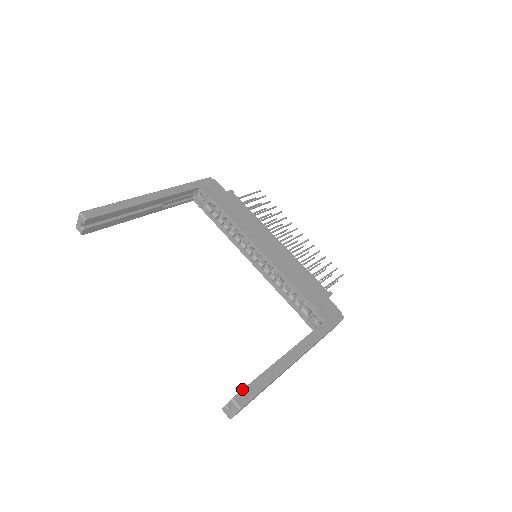
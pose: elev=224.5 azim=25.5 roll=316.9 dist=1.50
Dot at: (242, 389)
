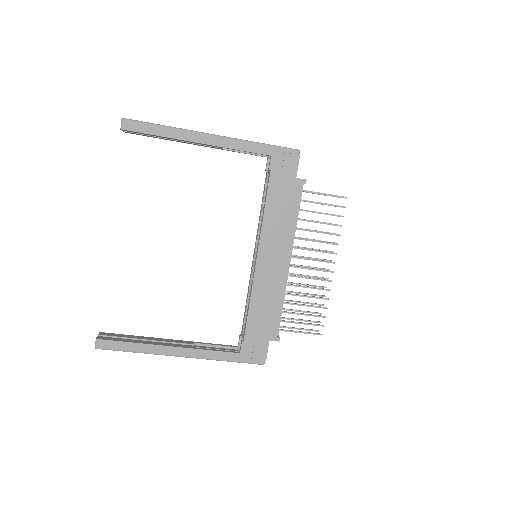
Dot at: (110, 340)
